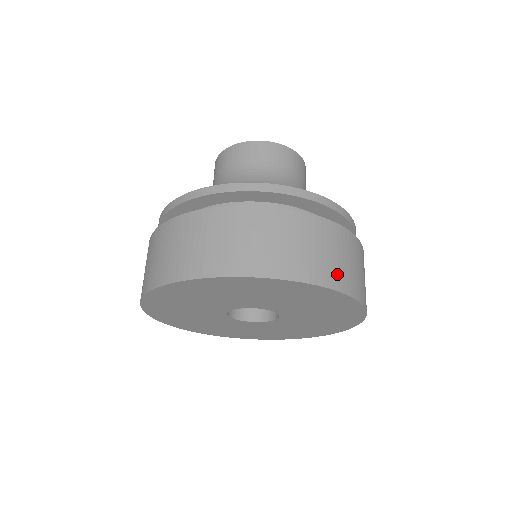
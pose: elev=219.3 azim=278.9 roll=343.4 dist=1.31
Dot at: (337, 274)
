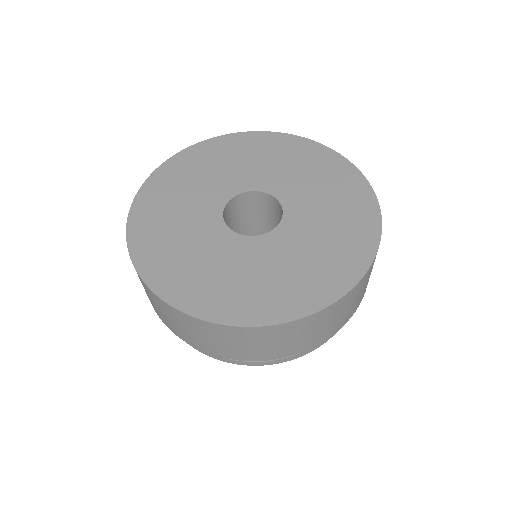
Dot at: occluded
